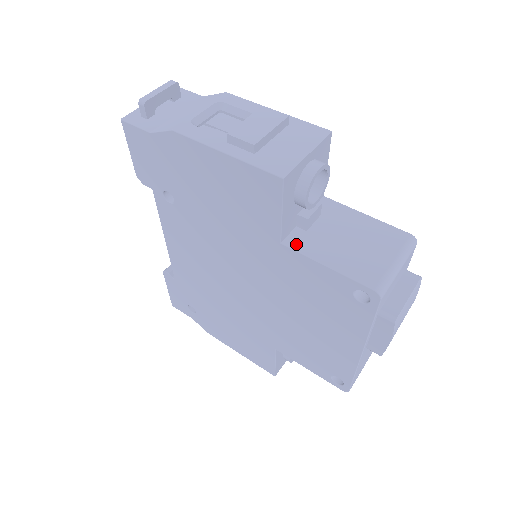
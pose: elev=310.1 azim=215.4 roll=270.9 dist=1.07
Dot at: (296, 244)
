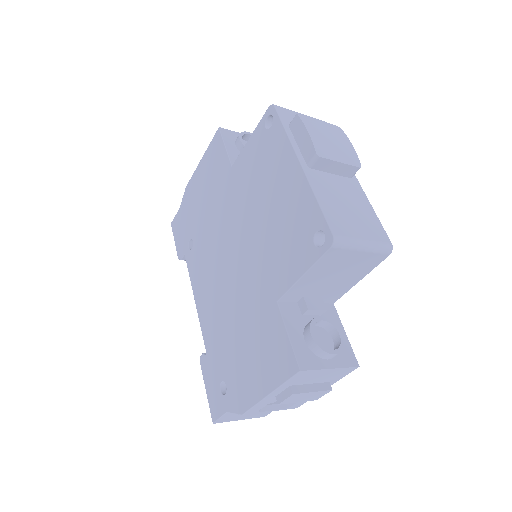
Dot at: occluded
